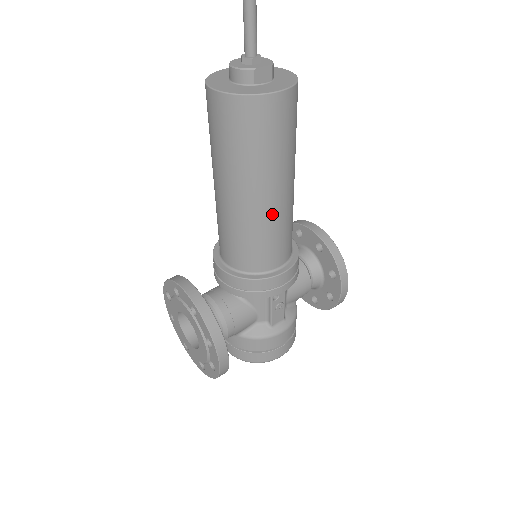
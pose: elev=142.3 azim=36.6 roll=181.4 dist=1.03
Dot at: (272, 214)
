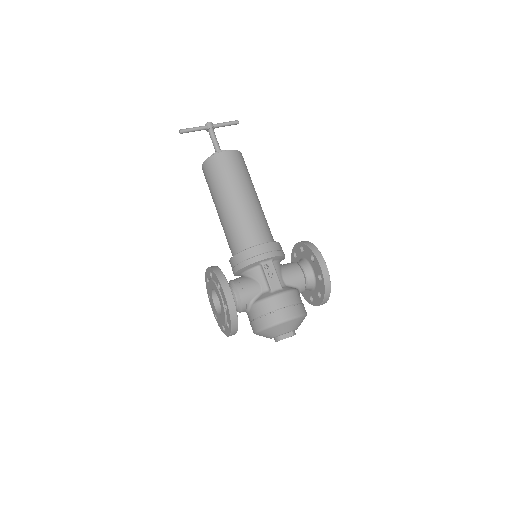
Dot at: (243, 209)
